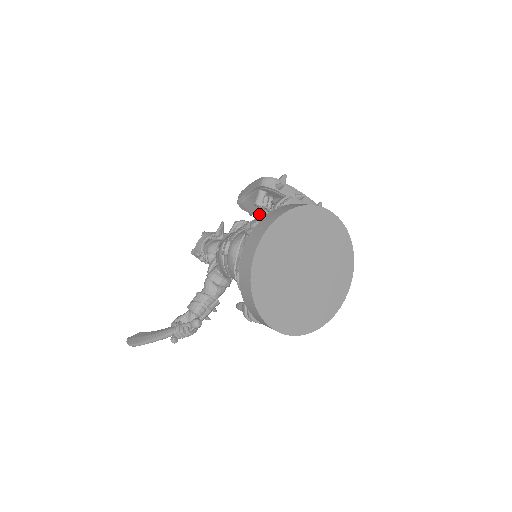
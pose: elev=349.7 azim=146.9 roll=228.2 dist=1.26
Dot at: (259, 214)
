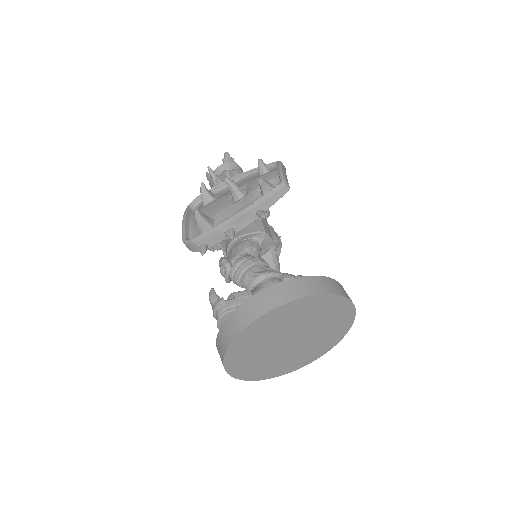
Dot at: occluded
